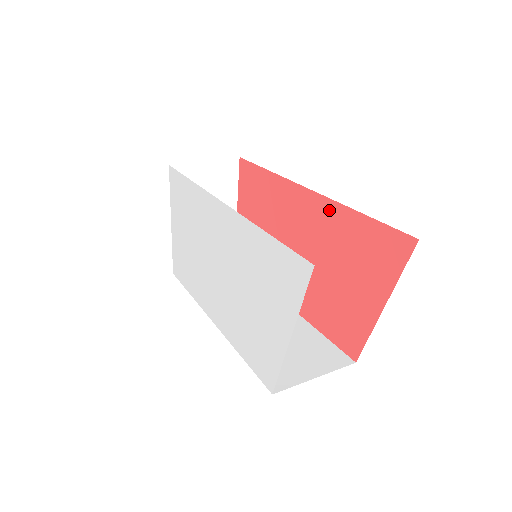
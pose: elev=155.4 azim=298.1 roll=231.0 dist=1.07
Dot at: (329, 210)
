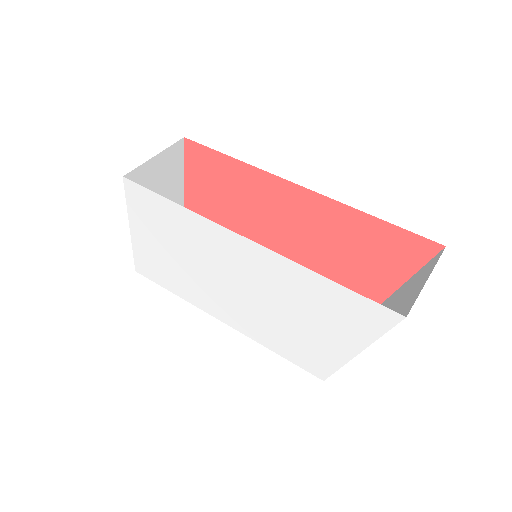
Dot at: (333, 209)
